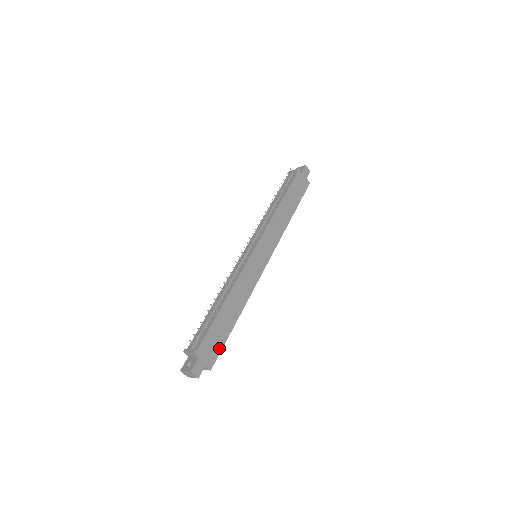
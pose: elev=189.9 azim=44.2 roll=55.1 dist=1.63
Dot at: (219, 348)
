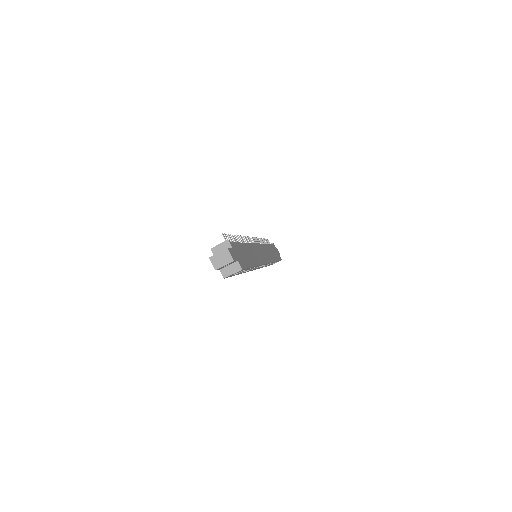
Dot at: (245, 265)
